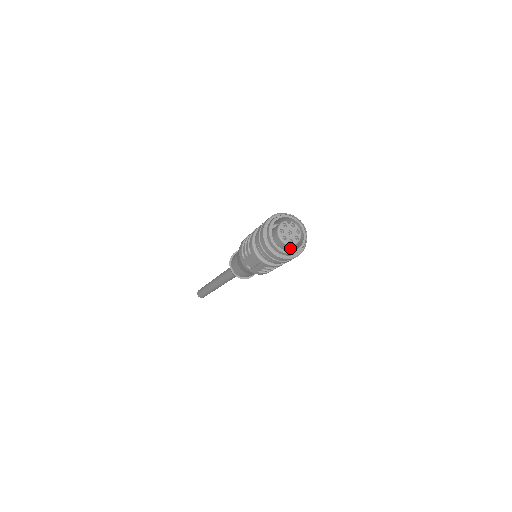
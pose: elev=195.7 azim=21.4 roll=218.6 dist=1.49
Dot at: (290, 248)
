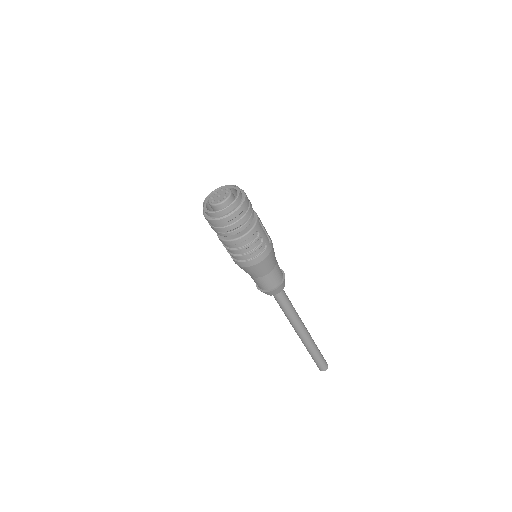
Dot at: occluded
